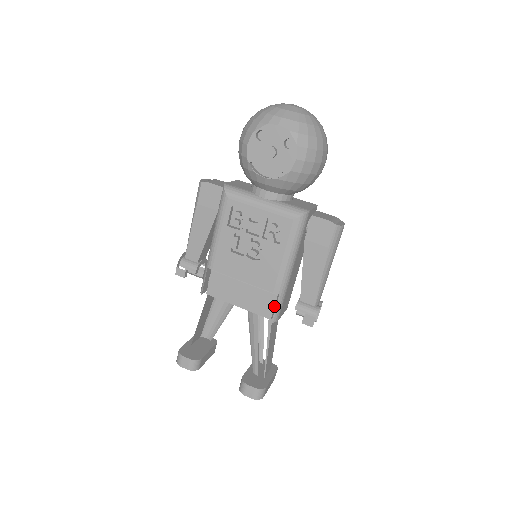
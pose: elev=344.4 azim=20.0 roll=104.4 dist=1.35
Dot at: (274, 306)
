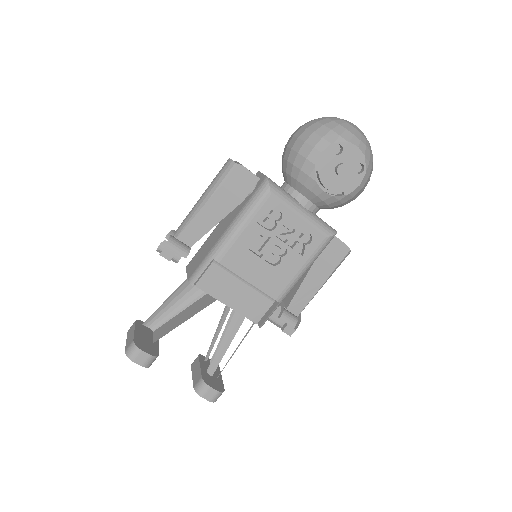
Dot at: (266, 312)
